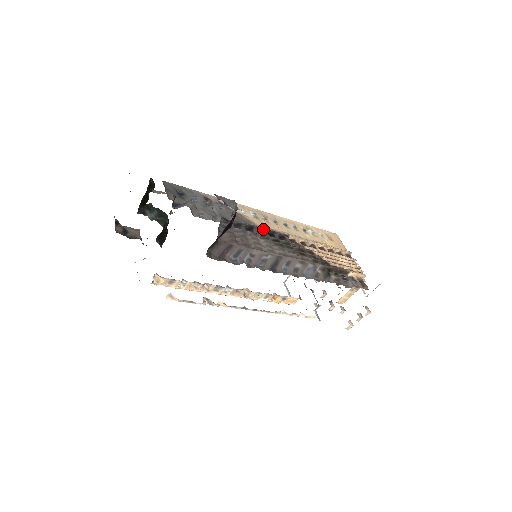
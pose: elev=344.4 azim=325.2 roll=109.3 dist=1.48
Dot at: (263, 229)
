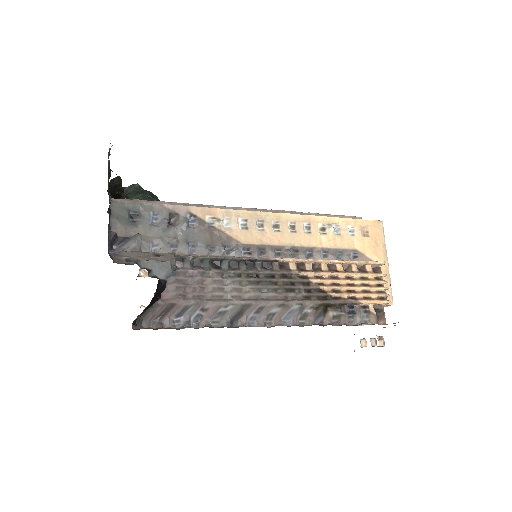
Dot at: (238, 259)
